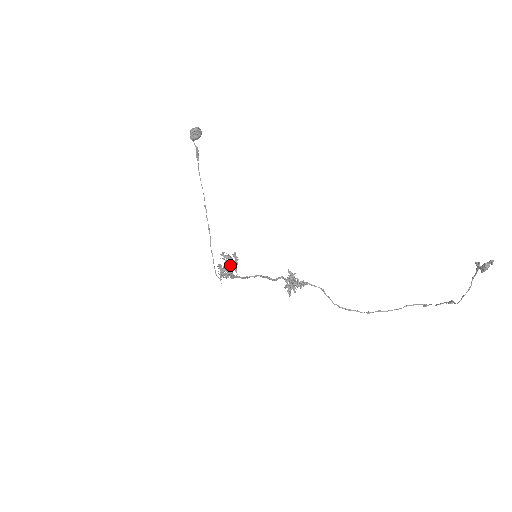
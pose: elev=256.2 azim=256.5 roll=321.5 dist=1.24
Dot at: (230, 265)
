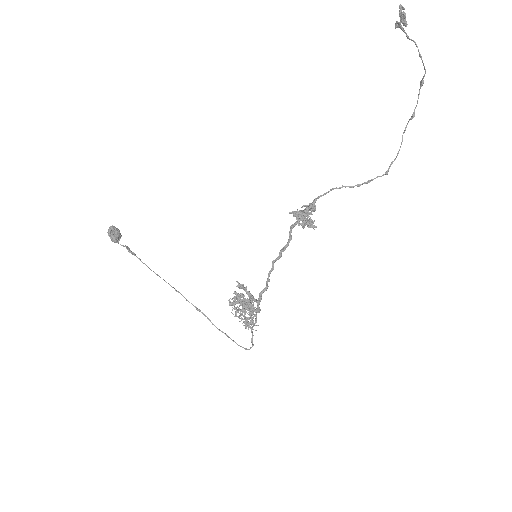
Dot at: occluded
